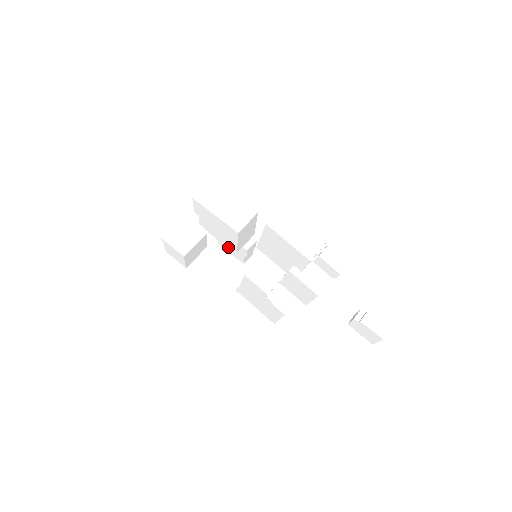
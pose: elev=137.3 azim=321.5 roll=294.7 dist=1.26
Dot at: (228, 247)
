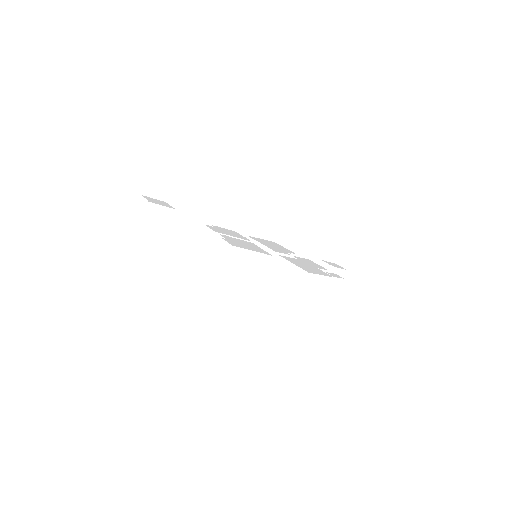
Dot at: occluded
